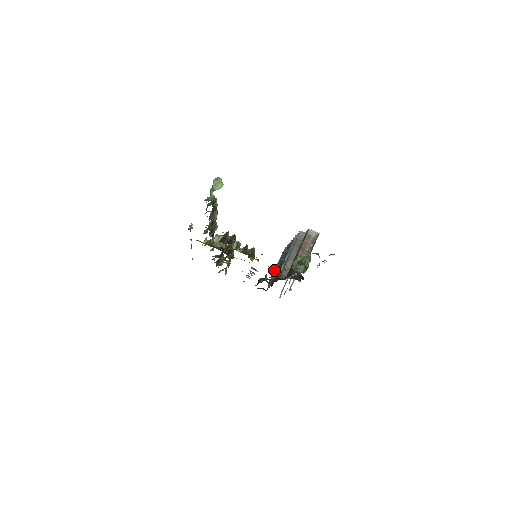
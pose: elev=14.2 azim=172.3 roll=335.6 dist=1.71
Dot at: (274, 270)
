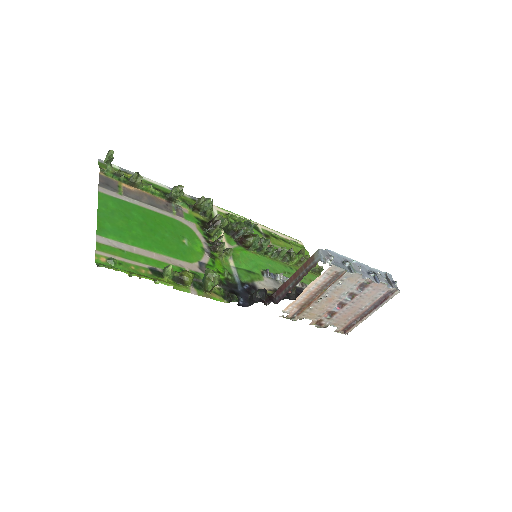
Dot at: occluded
